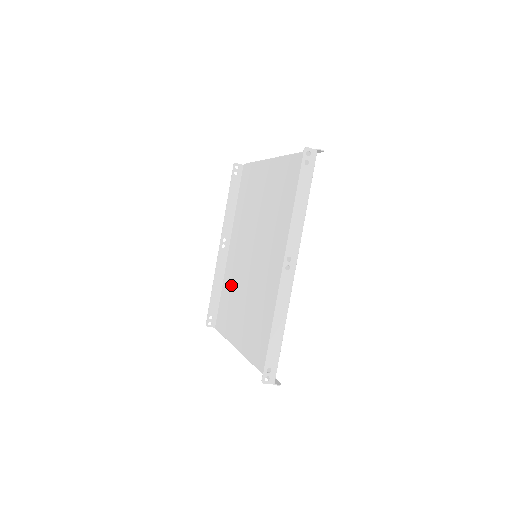
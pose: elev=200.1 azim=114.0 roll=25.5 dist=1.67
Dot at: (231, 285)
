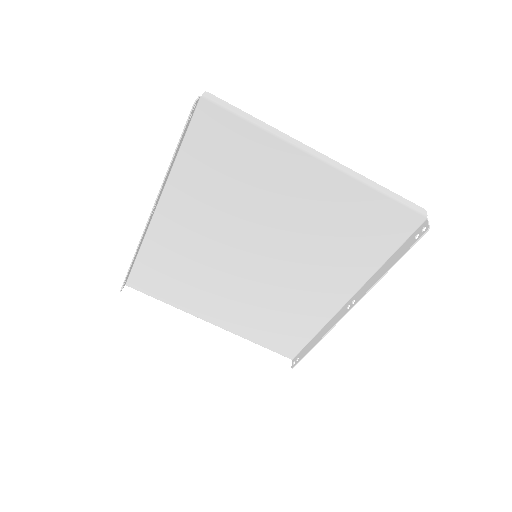
Dot at: (176, 259)
